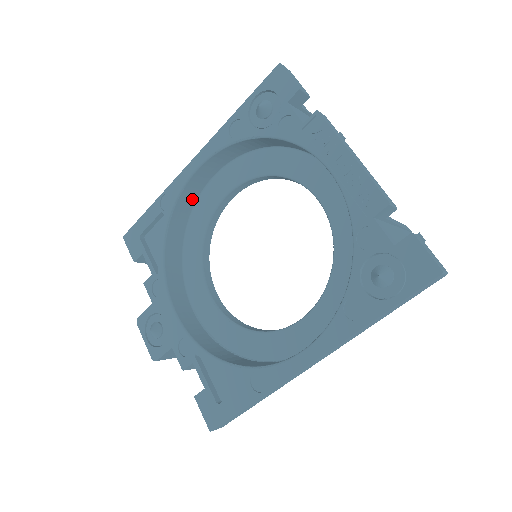
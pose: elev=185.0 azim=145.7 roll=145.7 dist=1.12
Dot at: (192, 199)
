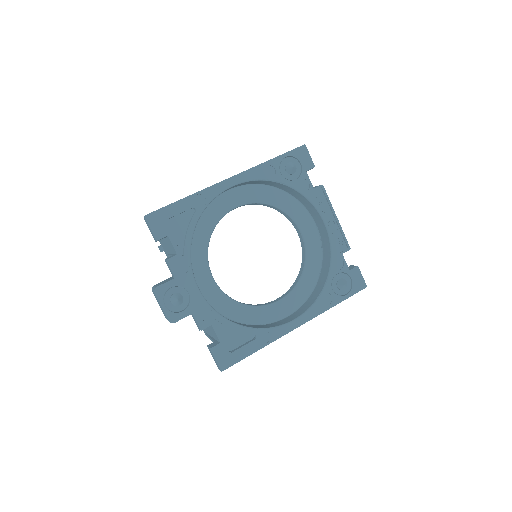
Dot at: occluded
